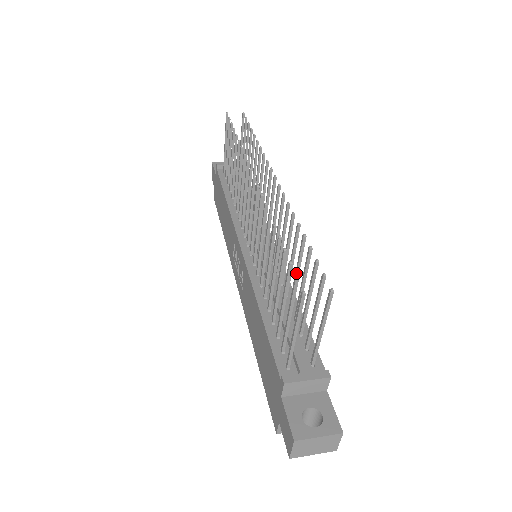
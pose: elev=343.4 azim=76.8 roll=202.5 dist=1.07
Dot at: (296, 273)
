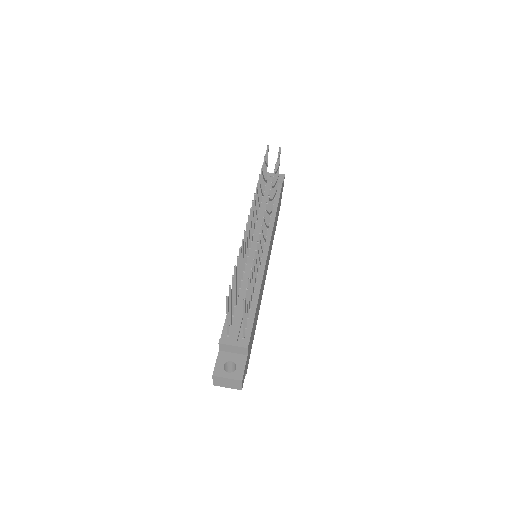
Dot at: (252, 279)
